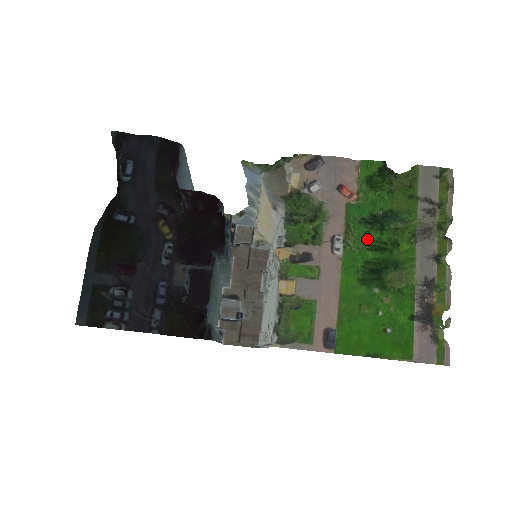
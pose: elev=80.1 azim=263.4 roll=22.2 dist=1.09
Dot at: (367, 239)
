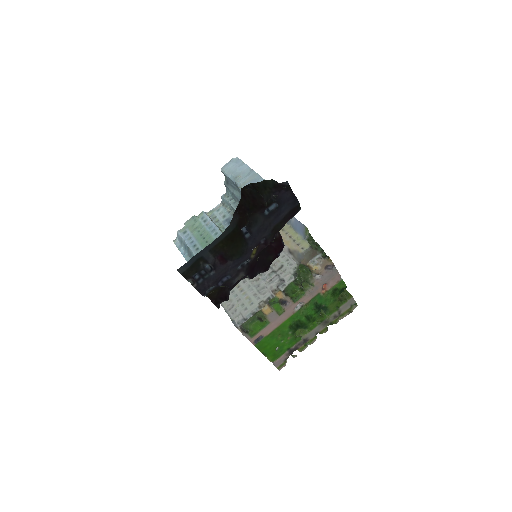
Dot at: (309, 312)
